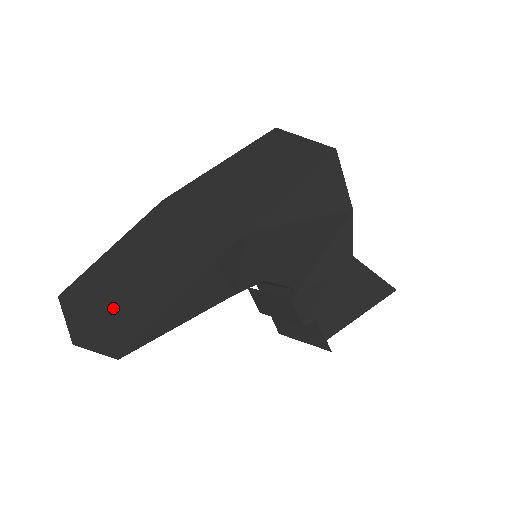
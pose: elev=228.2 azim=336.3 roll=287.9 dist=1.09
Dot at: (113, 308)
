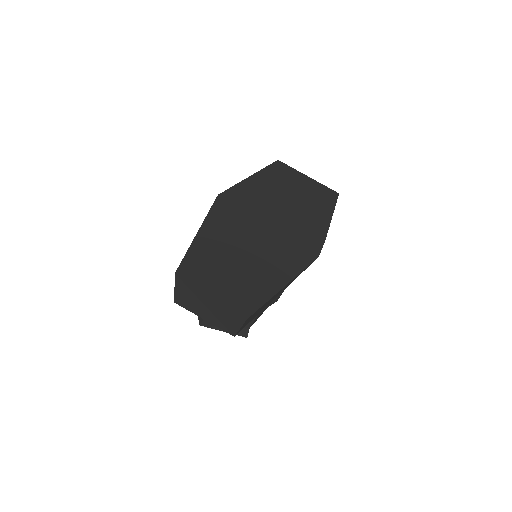
Dot at: (261, 288)
